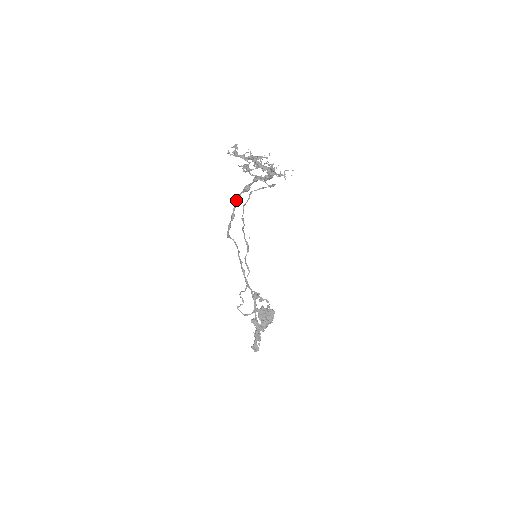
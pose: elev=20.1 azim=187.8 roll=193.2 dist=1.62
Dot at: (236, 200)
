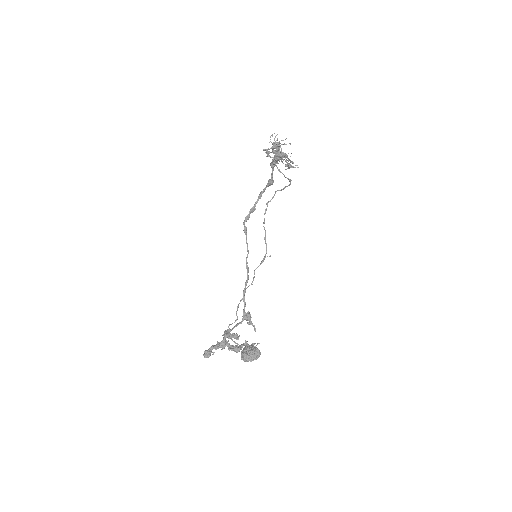
Dot at: (260, 193)
